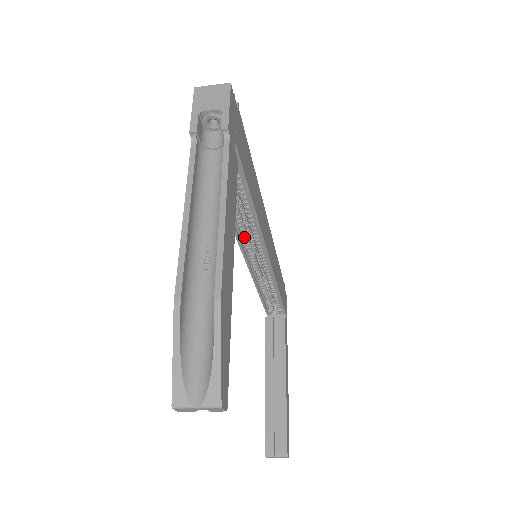
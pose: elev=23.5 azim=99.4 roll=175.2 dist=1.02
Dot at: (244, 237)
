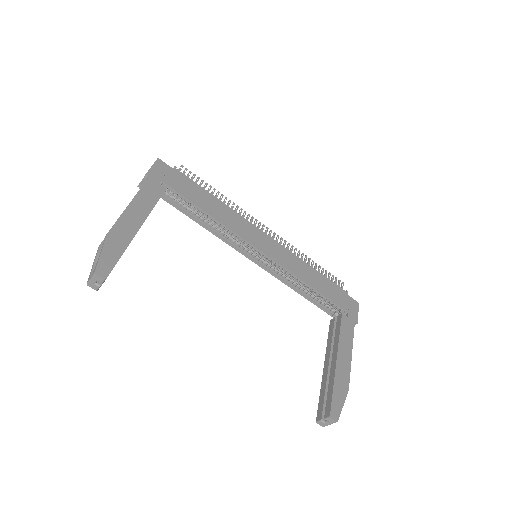
Dot at: (236, 244)
